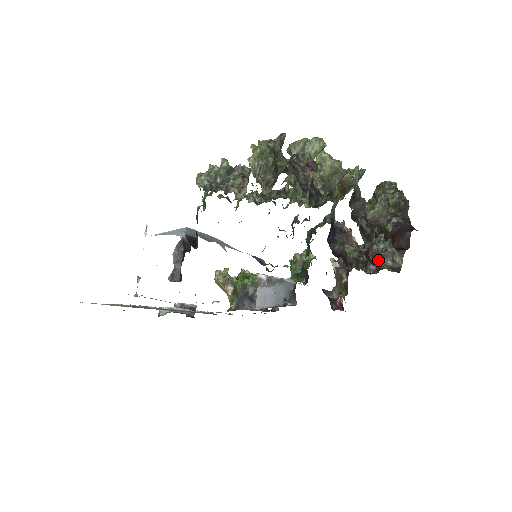
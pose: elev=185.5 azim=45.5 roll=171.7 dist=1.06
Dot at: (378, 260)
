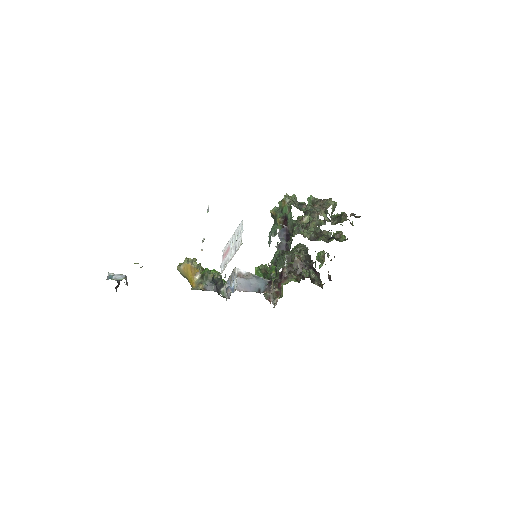
Dot at: occluded
